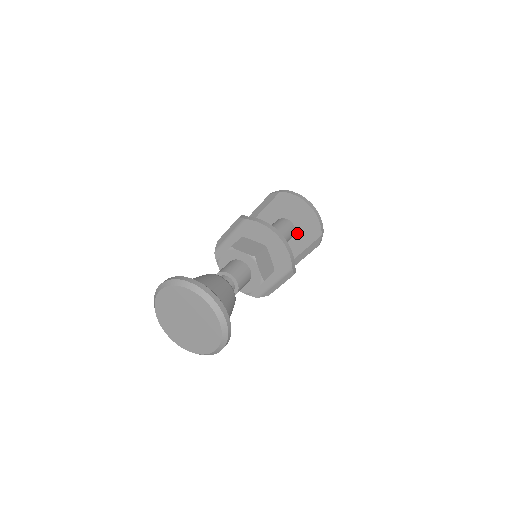
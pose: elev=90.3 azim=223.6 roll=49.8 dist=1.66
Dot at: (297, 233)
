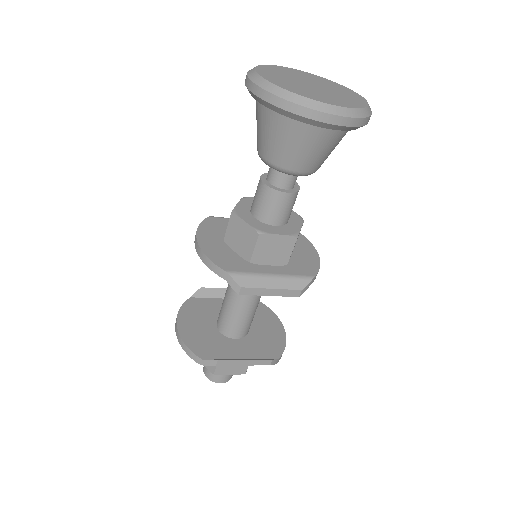
Dot at: (246, 339)
